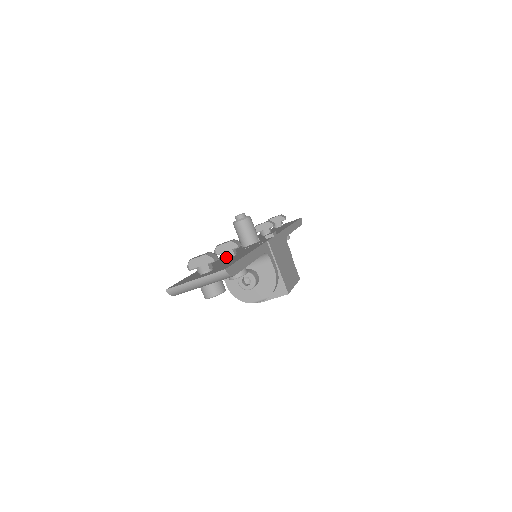
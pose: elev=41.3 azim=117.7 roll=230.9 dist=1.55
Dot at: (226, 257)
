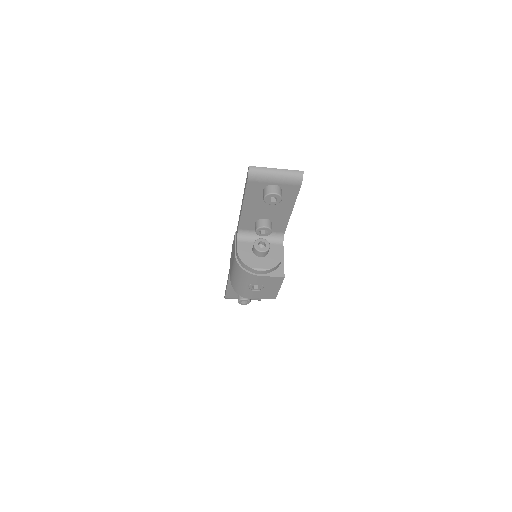
Dot at: occluded
